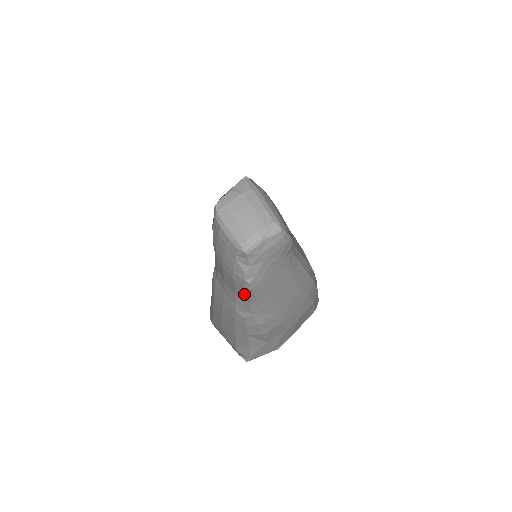
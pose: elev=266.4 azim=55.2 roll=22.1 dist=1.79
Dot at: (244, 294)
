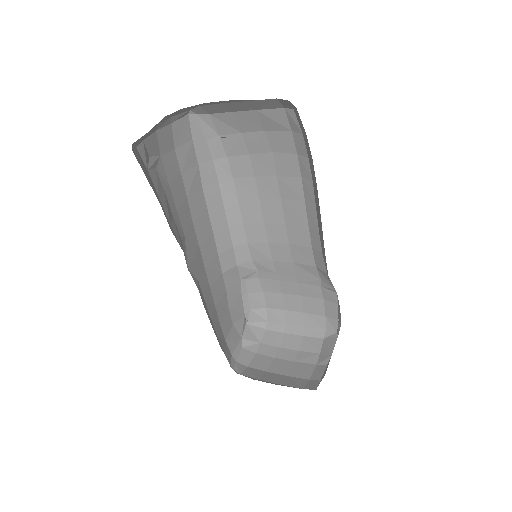
Dot at: occluded
